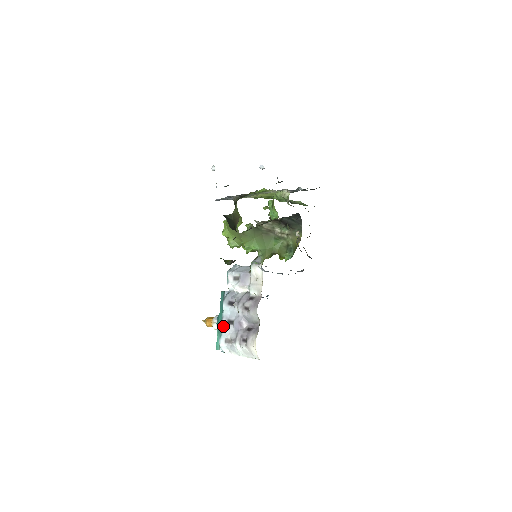
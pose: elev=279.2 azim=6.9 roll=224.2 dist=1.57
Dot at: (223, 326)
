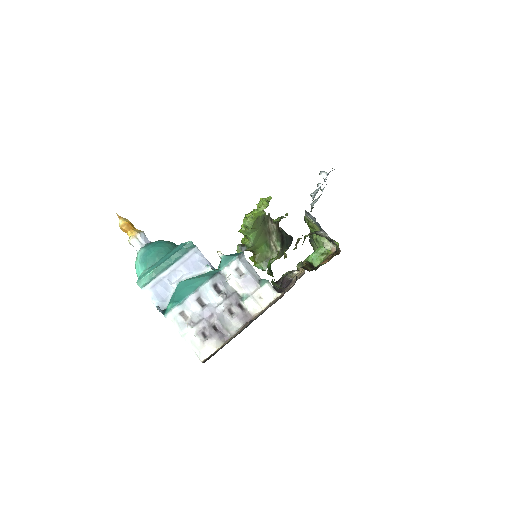
Dot at: (191, 298)
